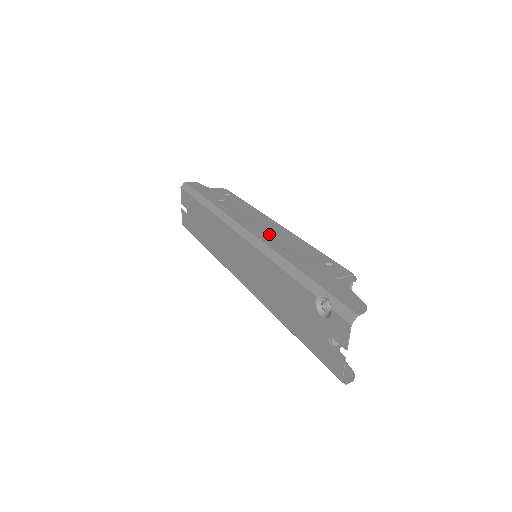
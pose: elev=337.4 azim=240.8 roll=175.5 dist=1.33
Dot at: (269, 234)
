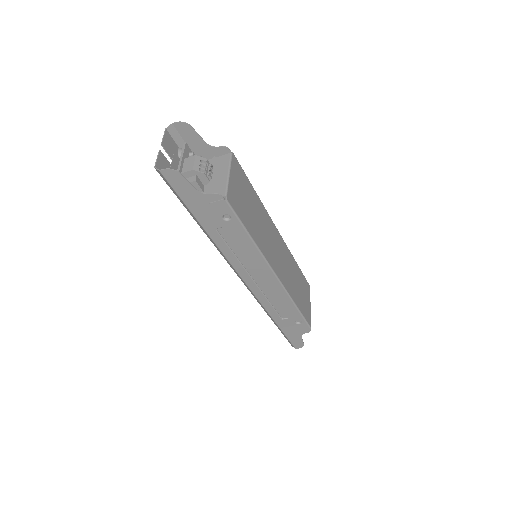
Dot at: occluded
